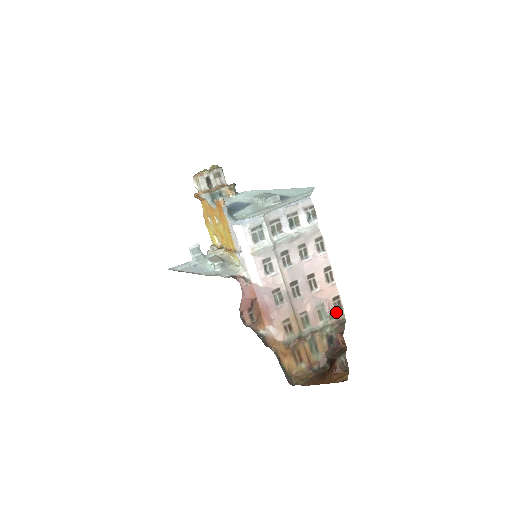
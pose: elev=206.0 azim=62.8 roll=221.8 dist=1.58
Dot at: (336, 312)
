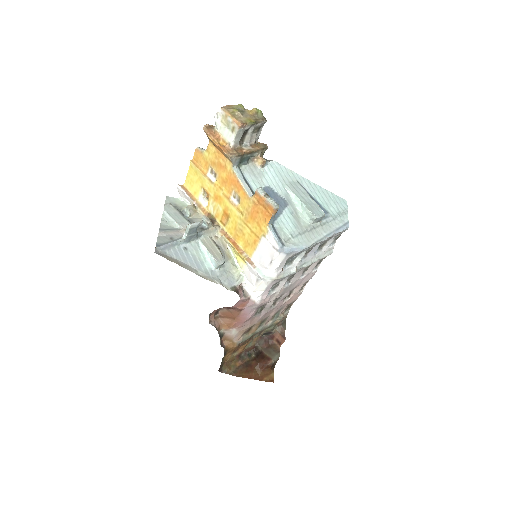
Dot at: (284, 311)
